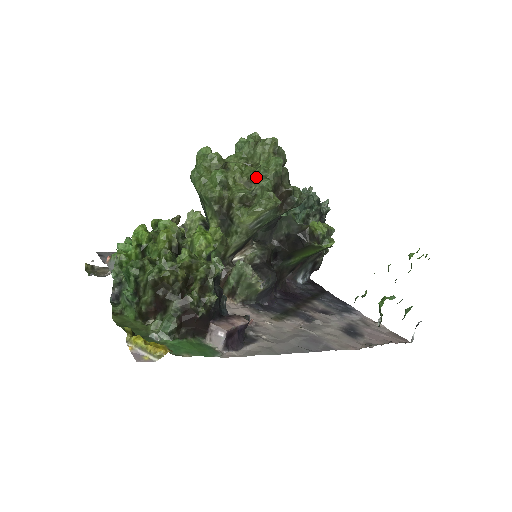
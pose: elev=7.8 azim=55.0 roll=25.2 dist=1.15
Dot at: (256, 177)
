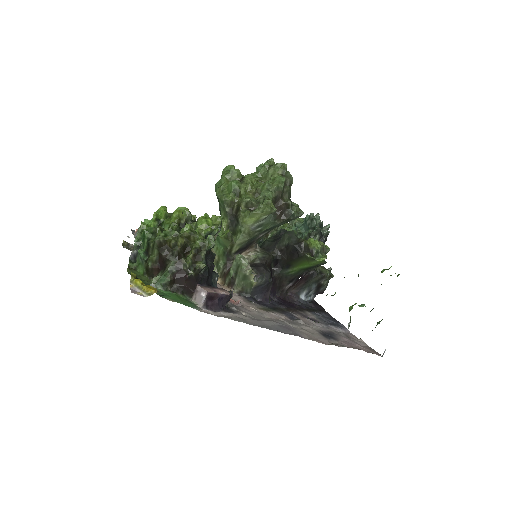
Dot at: (262, 189)
